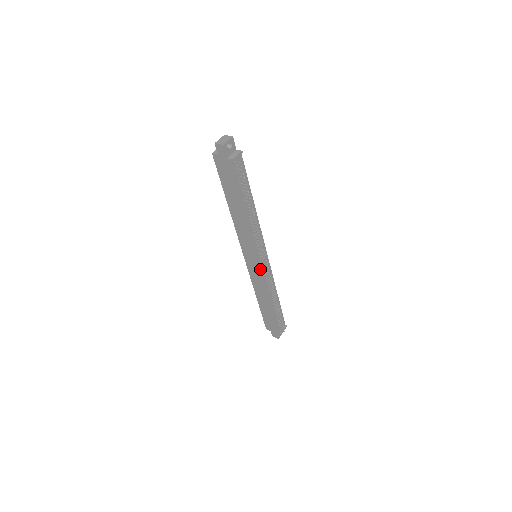
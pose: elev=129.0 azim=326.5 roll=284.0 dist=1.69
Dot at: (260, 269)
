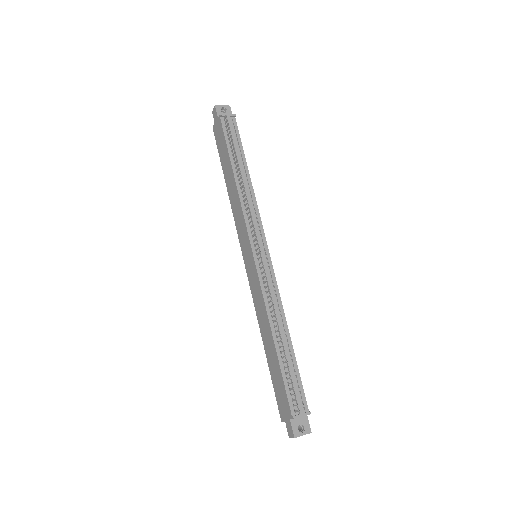
Dot at: (255, 267)
